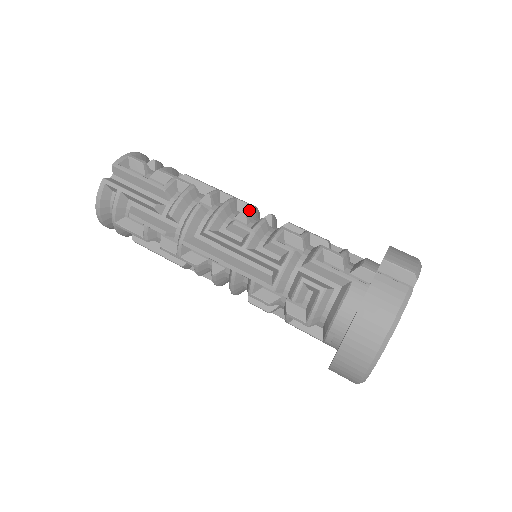
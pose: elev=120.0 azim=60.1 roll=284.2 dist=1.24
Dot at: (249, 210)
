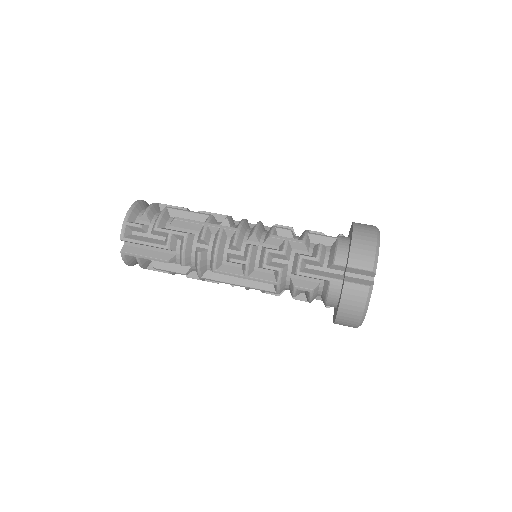
Dot at: (237, 240)
